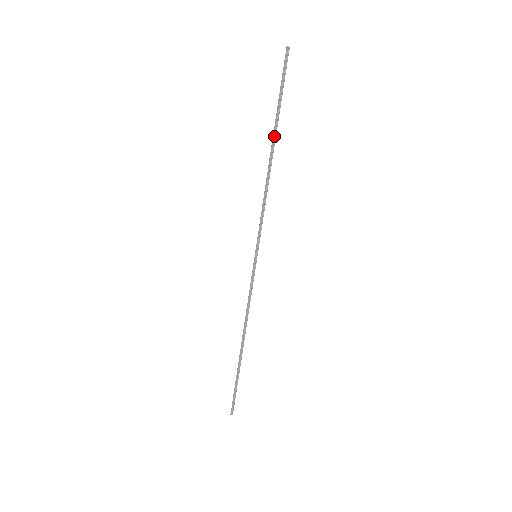
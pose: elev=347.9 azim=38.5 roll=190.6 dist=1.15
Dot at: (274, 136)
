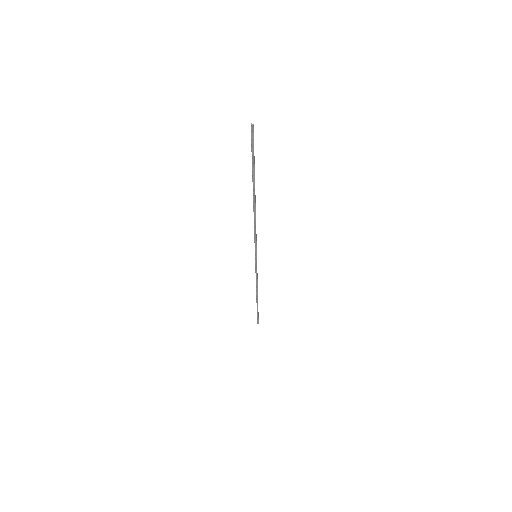
Dot at: (253, 189)
